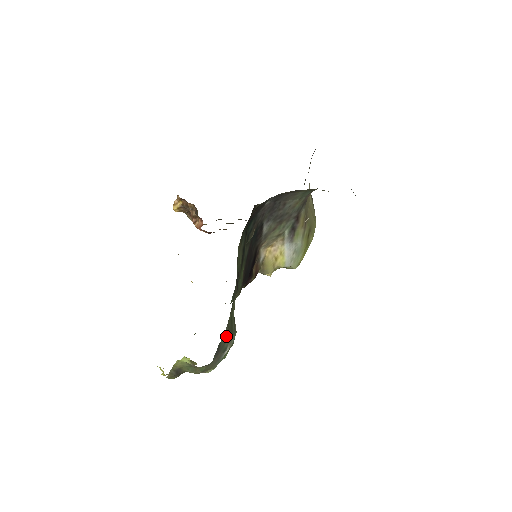
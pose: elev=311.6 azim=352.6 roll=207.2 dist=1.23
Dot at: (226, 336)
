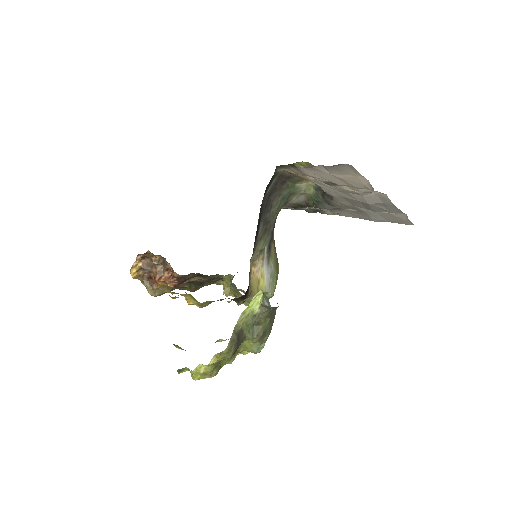
Dot at: occluded
